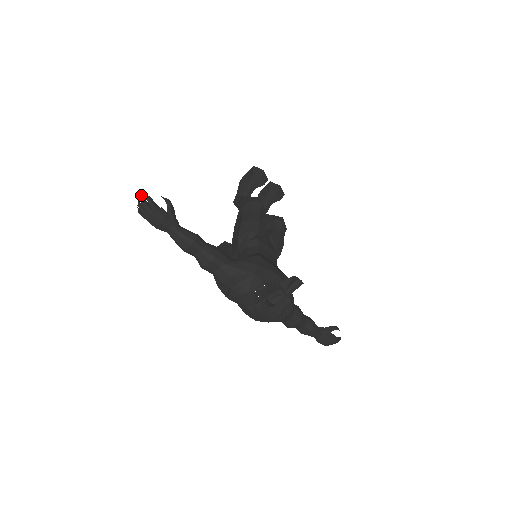
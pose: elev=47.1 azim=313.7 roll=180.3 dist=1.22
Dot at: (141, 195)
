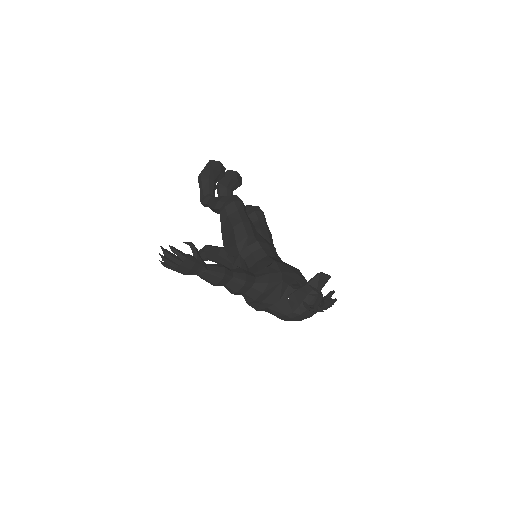
Dot at: (163, 248)
